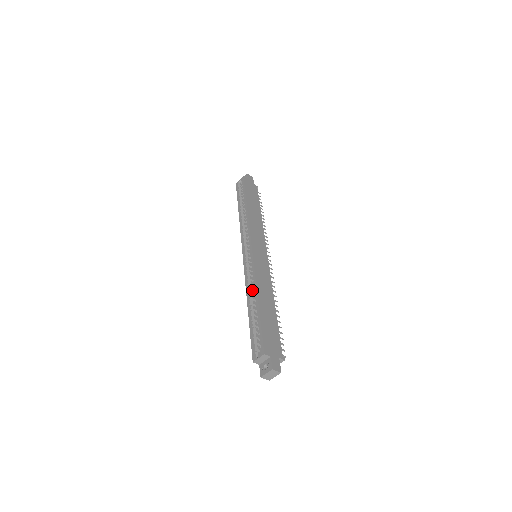
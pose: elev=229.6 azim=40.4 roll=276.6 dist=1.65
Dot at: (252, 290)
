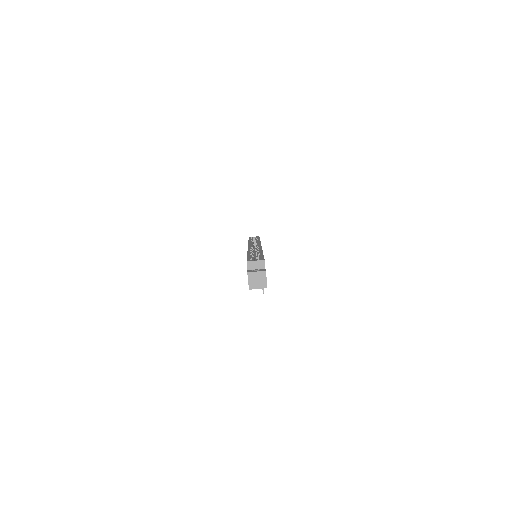
Dot at: occluded
